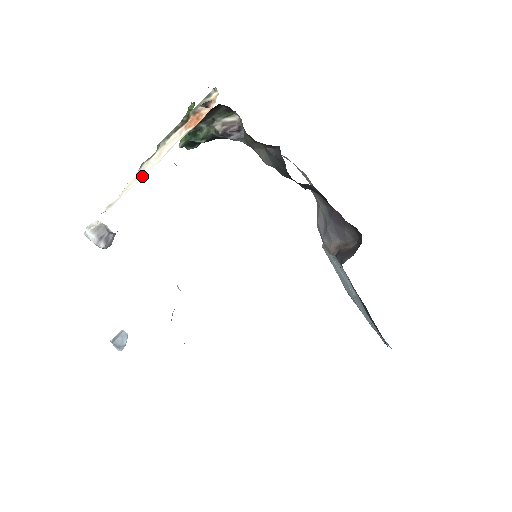
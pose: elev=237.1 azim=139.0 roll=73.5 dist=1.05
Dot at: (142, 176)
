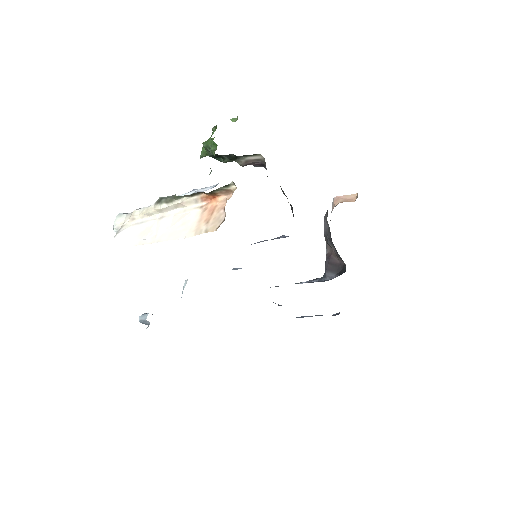
Dot at: (160, 215)
